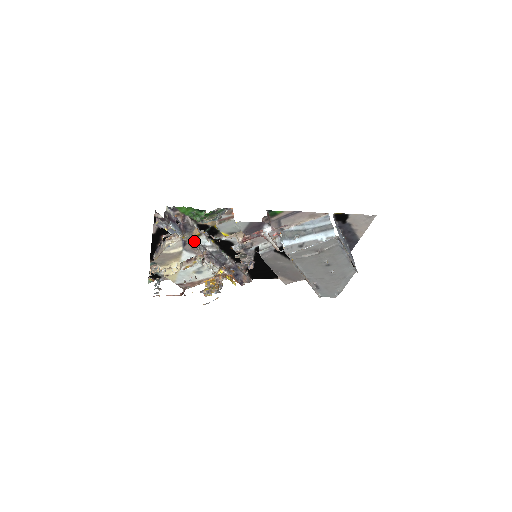
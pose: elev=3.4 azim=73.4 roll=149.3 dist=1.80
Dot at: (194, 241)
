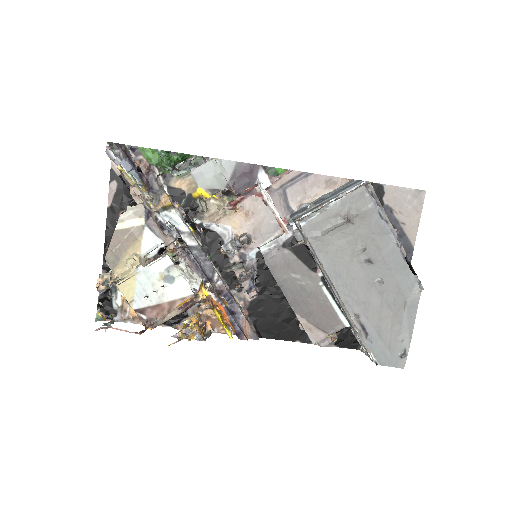
Dot at: (162, 214)
